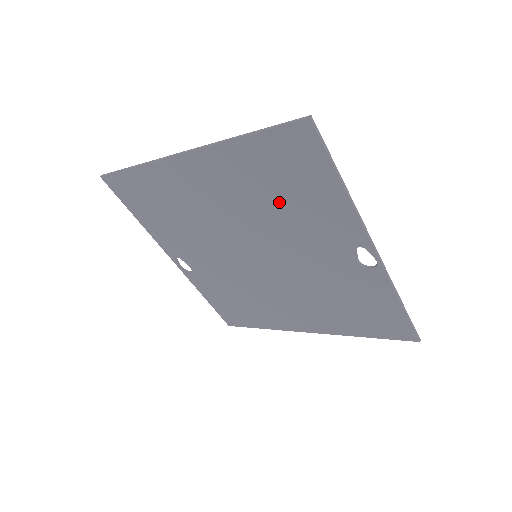
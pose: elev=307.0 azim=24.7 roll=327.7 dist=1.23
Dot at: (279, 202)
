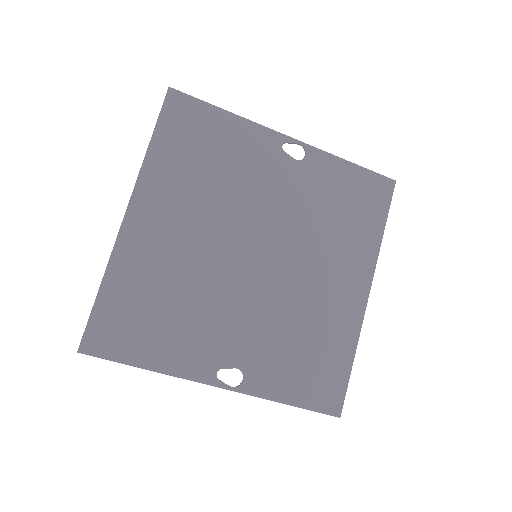
Dot at: (215, 171)
